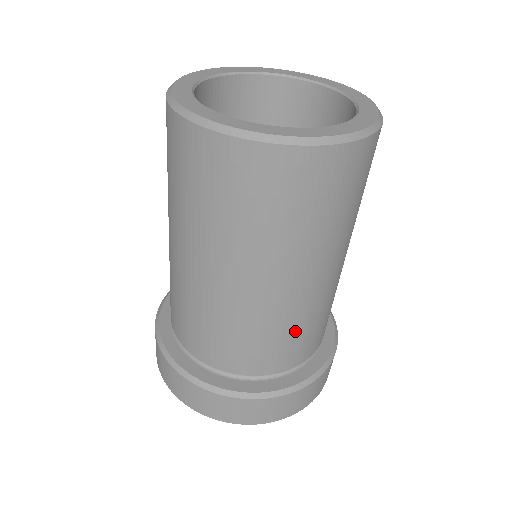
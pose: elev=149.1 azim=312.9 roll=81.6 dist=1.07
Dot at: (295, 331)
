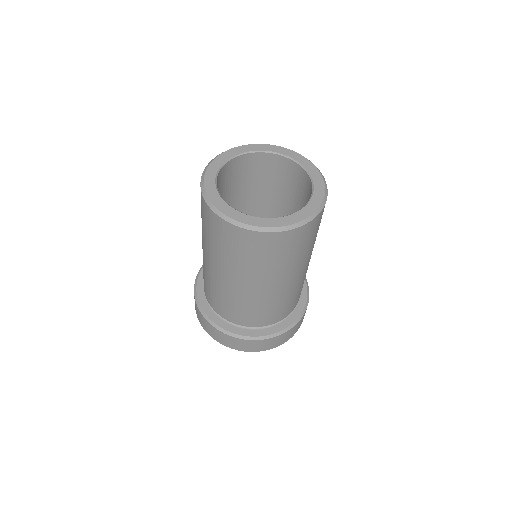
Dot at: (247, 308)
